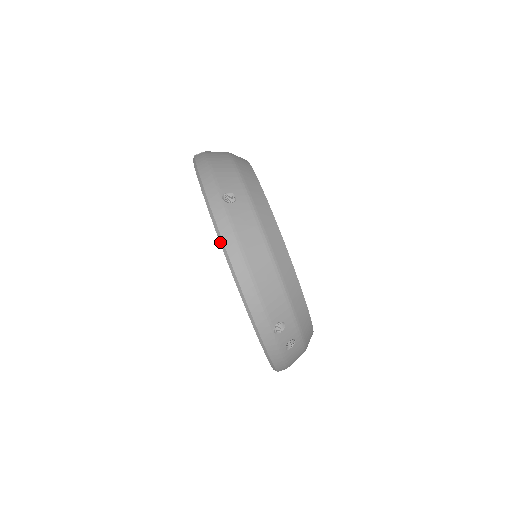
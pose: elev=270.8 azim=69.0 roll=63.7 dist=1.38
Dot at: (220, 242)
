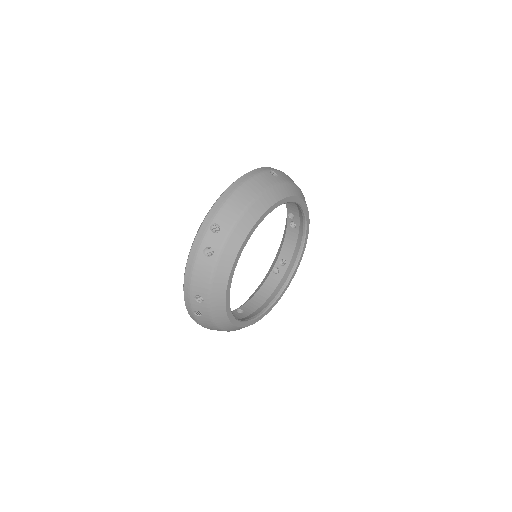
Dot at: (246, 174)
